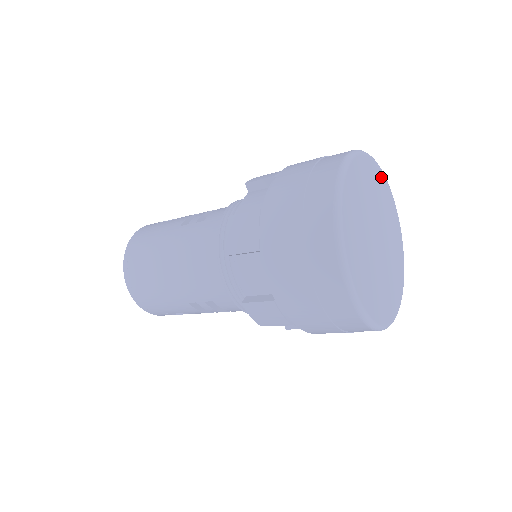
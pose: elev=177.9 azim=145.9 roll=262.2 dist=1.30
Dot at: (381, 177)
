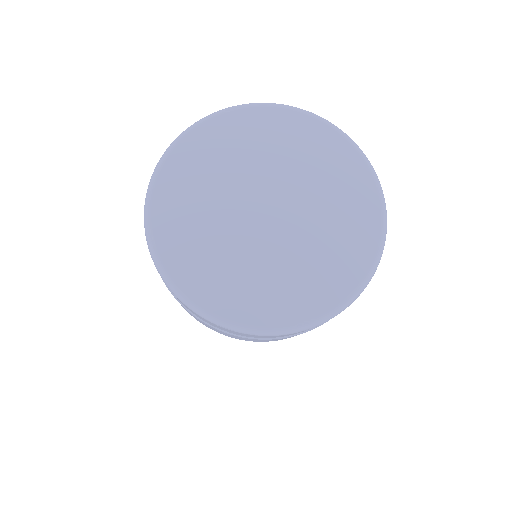
Dot at: (317, 130)
